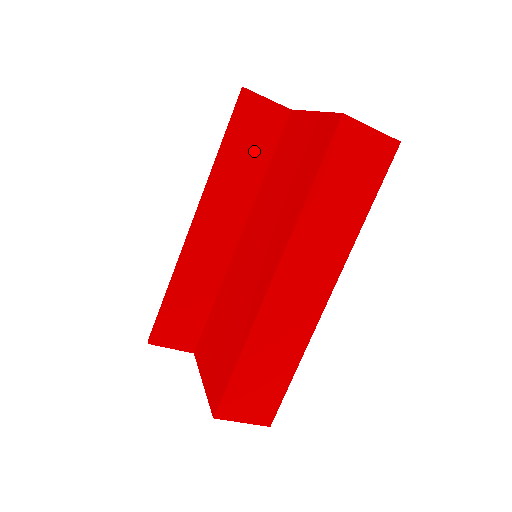
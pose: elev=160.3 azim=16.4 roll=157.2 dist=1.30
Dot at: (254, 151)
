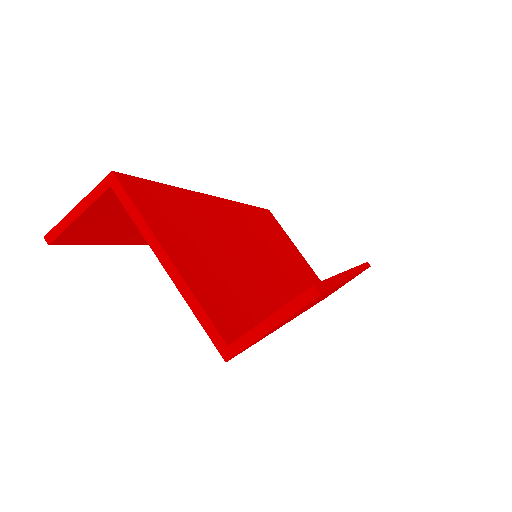
Dot at: occluded
